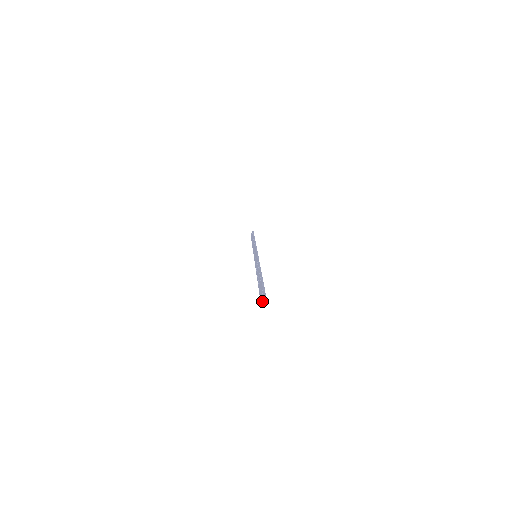
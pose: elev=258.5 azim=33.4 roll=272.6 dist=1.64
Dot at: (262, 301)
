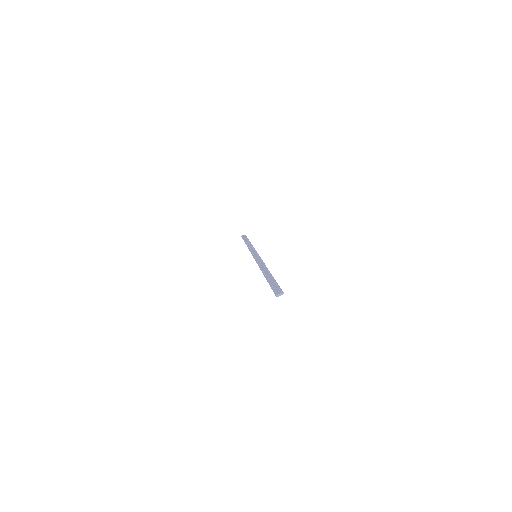
Dot at: (278, 296)
